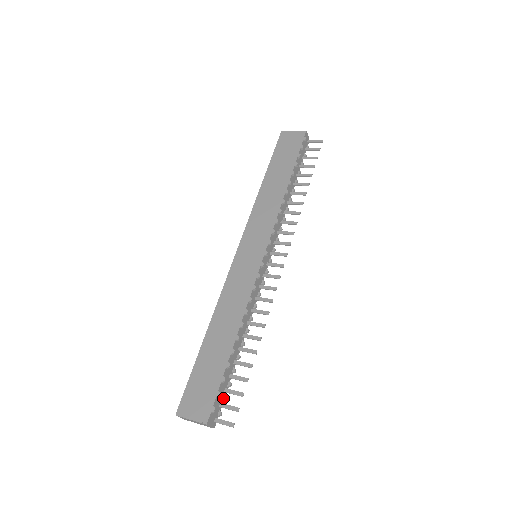
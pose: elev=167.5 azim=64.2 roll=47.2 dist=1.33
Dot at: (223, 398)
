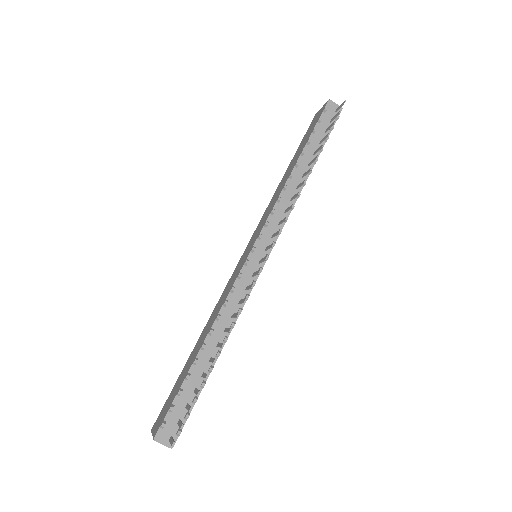
Dot at: (185, 415)
